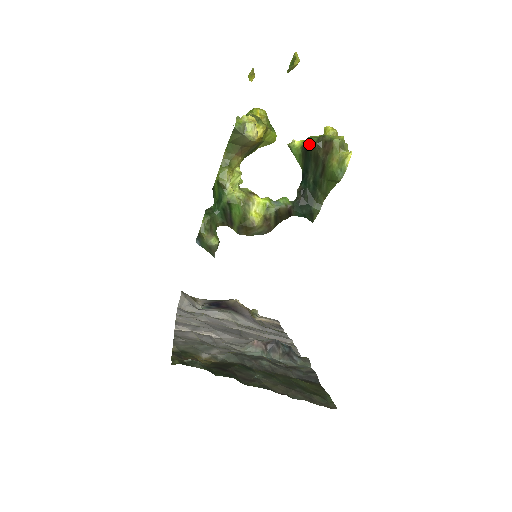
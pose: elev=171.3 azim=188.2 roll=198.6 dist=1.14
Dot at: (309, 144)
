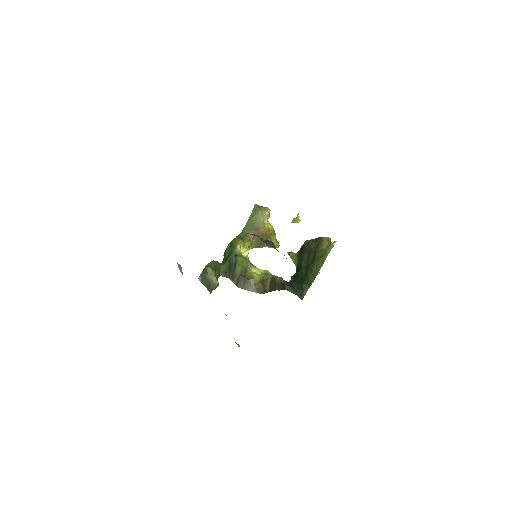
Dot at: (304, 244)
